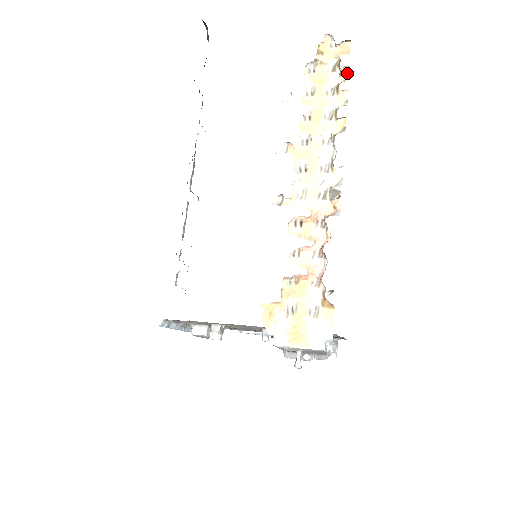
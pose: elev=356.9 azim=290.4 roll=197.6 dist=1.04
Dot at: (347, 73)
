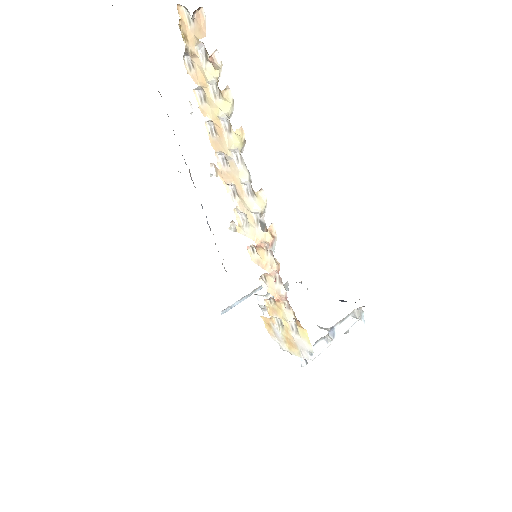
Dot at: (217, 62)
